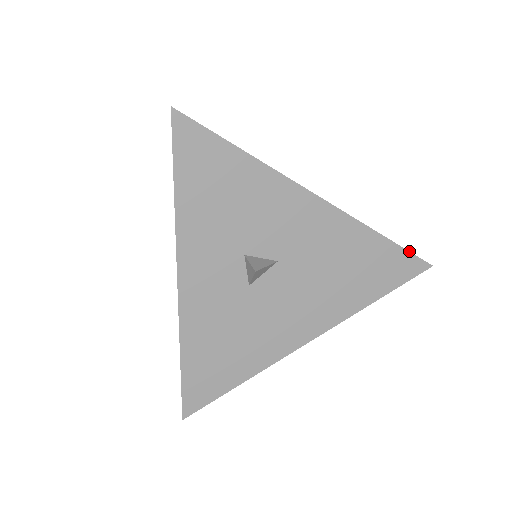
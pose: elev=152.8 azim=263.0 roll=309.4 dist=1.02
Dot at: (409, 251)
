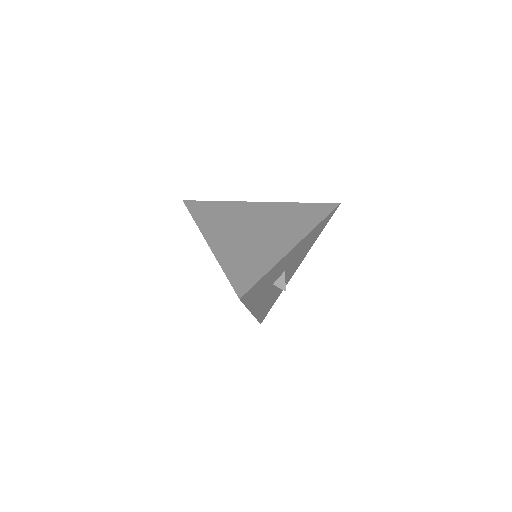
Dot at: (331, 212)
